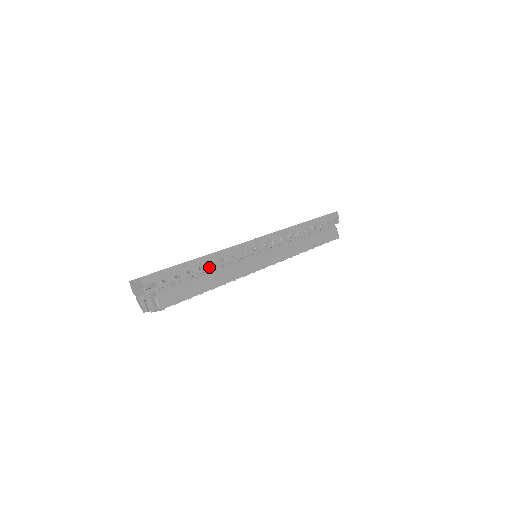
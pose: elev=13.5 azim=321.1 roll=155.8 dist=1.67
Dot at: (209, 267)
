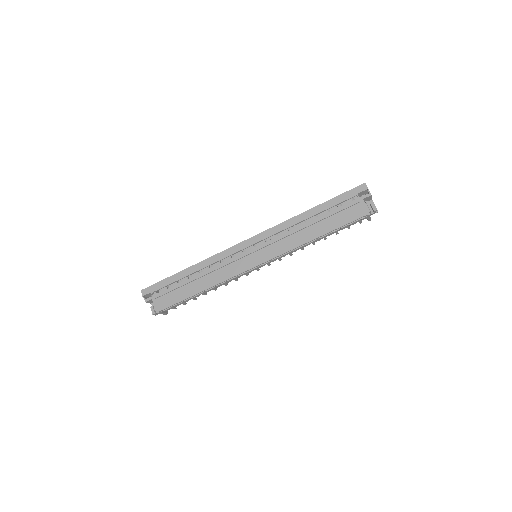
Dot at: (197, 275)
